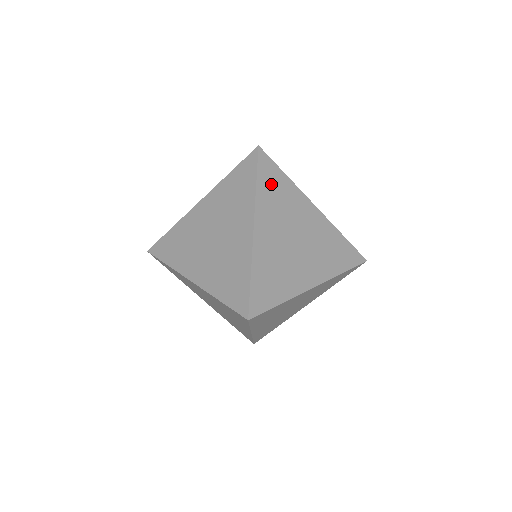
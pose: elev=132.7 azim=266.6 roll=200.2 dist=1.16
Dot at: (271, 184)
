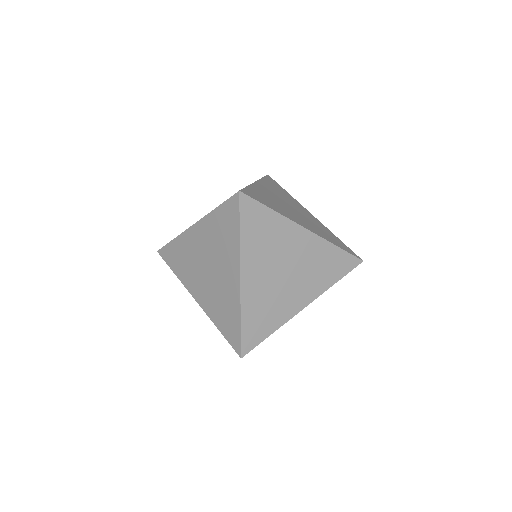
Dot at: (274, 185)
